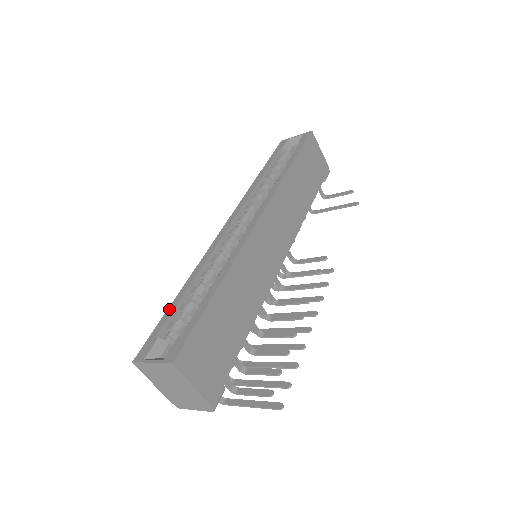
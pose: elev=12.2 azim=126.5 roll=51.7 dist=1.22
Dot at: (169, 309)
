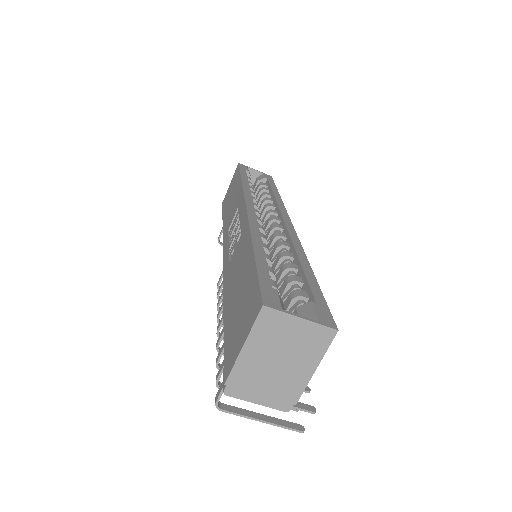
Dot at: (259, 262)
